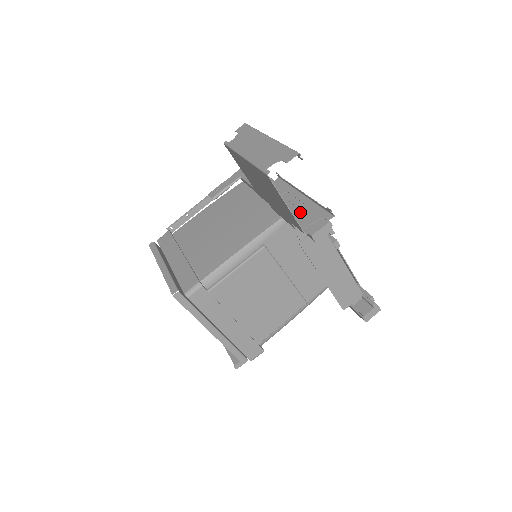
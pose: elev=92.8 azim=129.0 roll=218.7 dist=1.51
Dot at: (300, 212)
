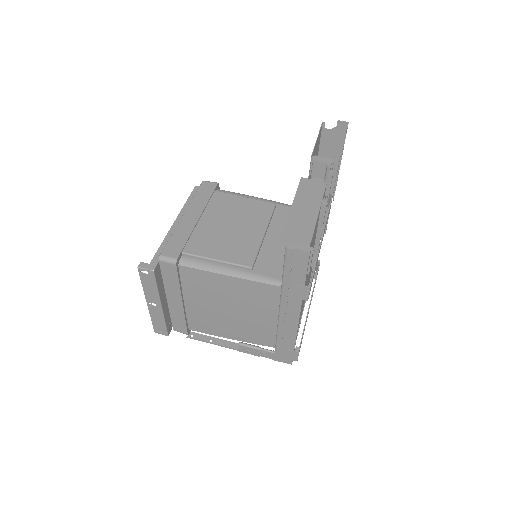
Dot at: occluded
